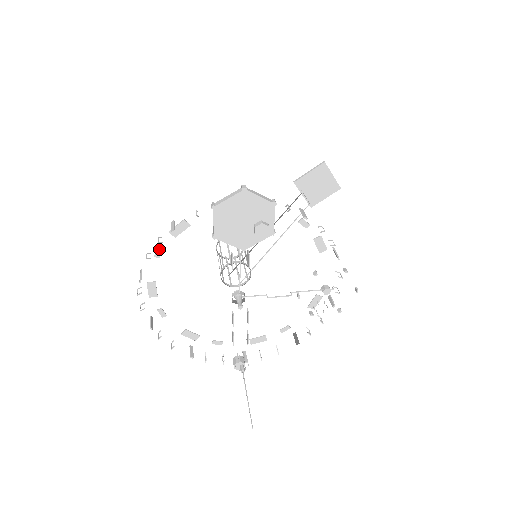
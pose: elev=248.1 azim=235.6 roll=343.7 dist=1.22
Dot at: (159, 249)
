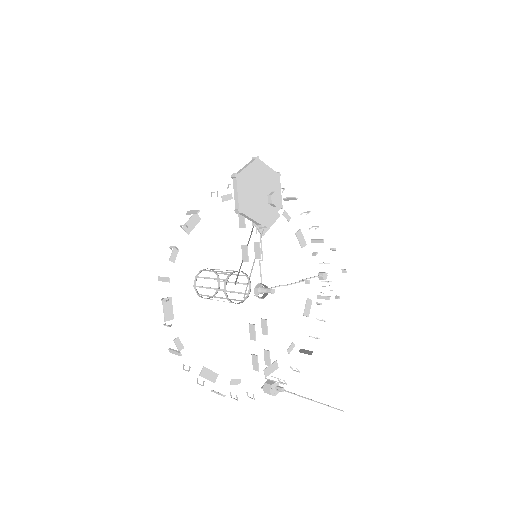
Dot at: (174, 250)
